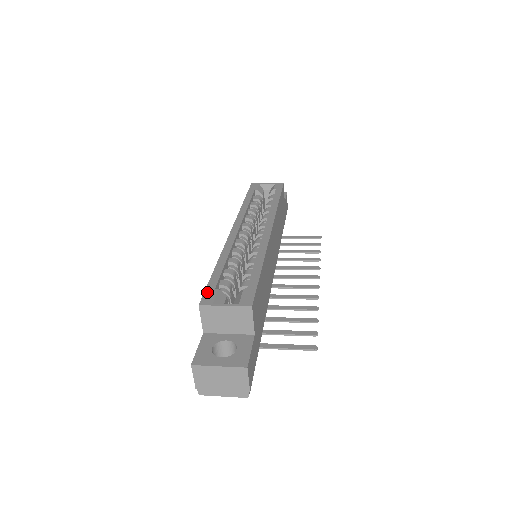
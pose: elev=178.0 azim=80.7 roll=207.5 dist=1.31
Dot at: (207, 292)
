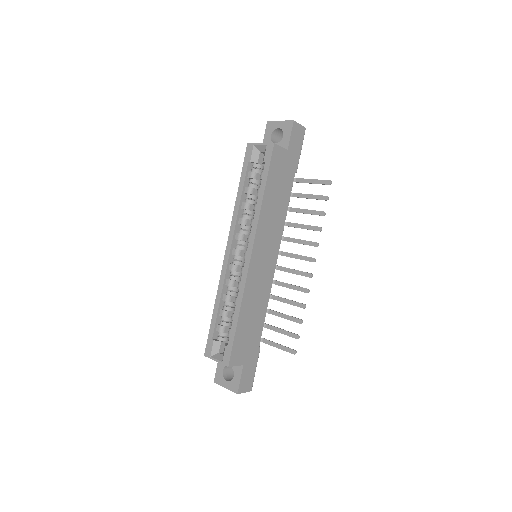
Dot at: (208, 343)
